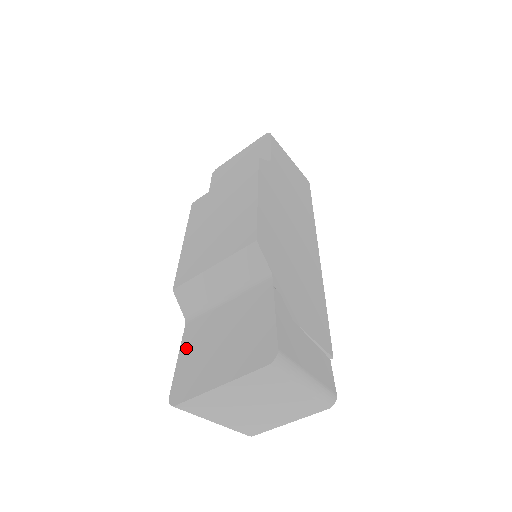
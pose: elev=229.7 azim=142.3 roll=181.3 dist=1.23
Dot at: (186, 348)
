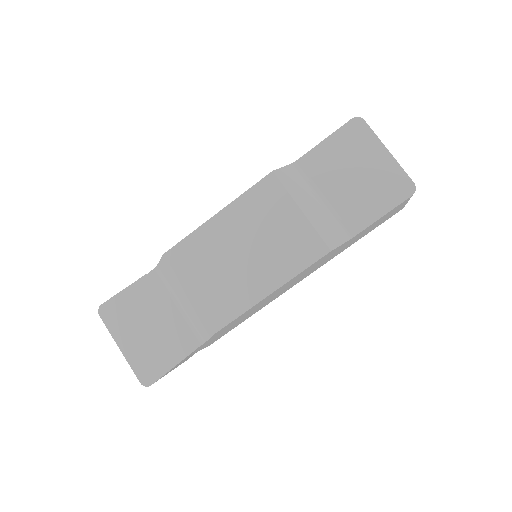
Dot at: (136, 290)
